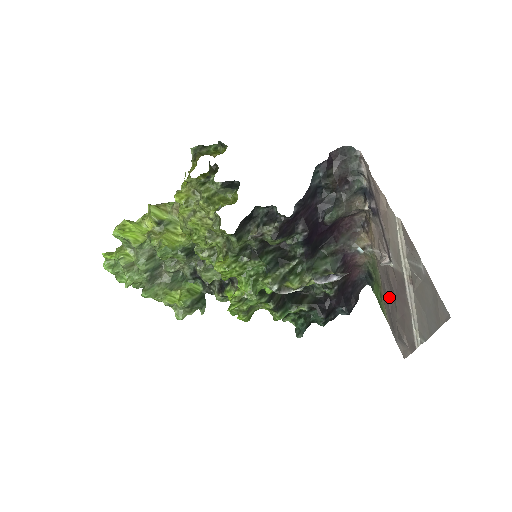
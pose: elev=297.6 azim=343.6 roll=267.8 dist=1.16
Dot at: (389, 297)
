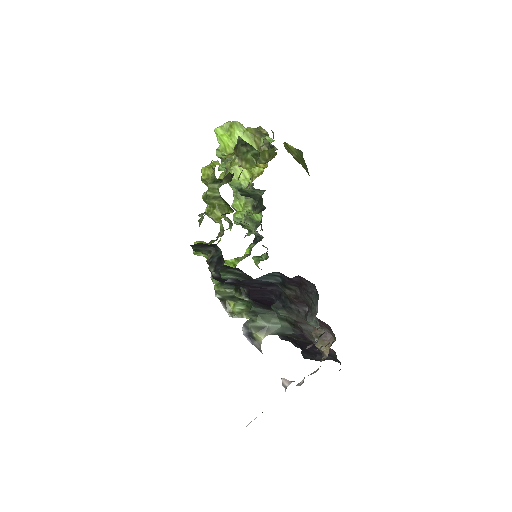
Dot at: occluded
